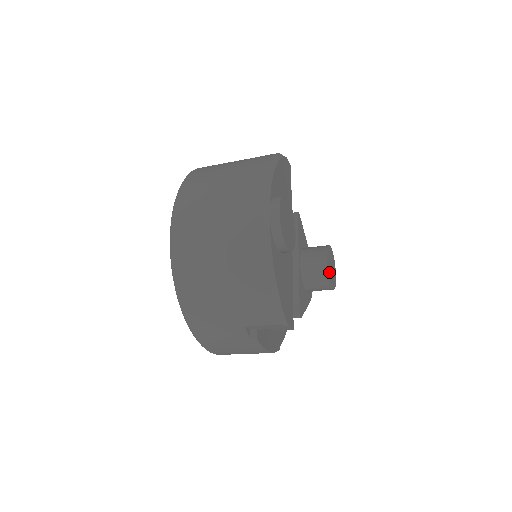
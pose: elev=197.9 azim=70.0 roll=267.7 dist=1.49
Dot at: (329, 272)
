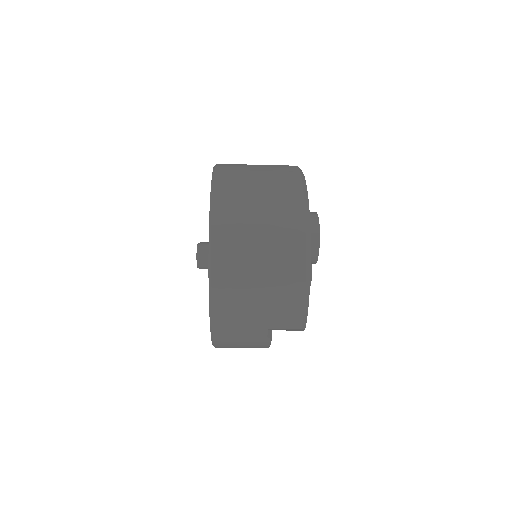
Dot at: (311, 274)
